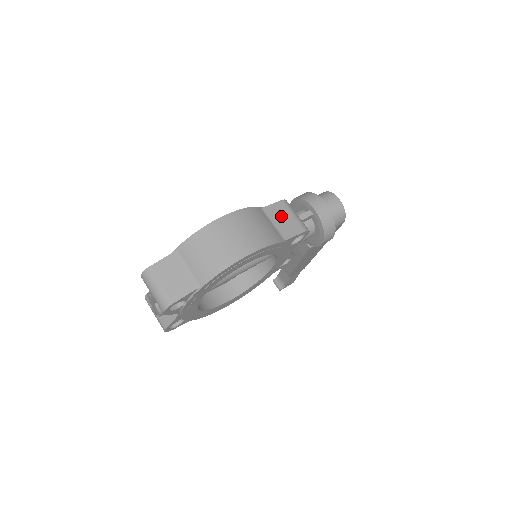
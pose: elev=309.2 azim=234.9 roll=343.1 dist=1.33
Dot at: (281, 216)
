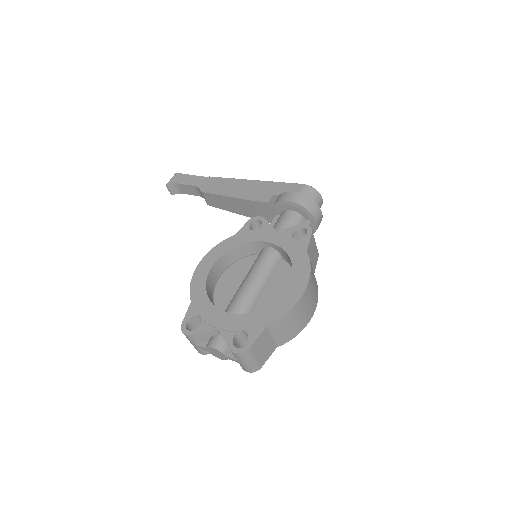
Dot at: (312, 251)
